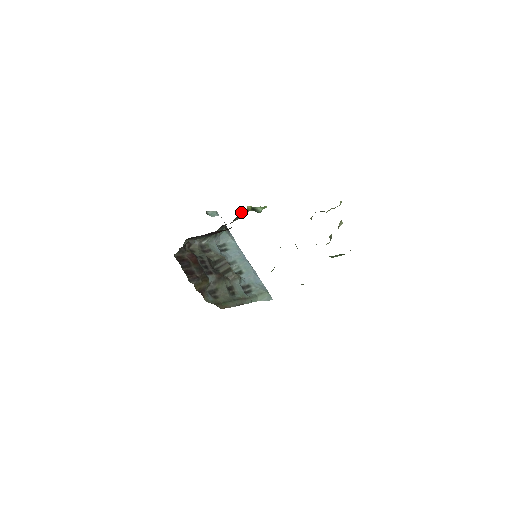
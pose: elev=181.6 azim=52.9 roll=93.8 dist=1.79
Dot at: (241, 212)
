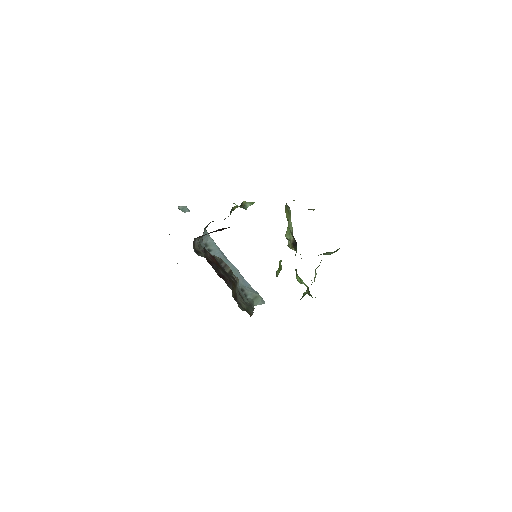
Dot at: (232, 207)
